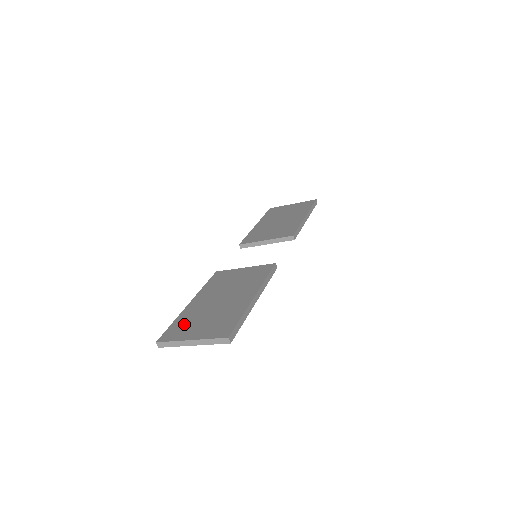
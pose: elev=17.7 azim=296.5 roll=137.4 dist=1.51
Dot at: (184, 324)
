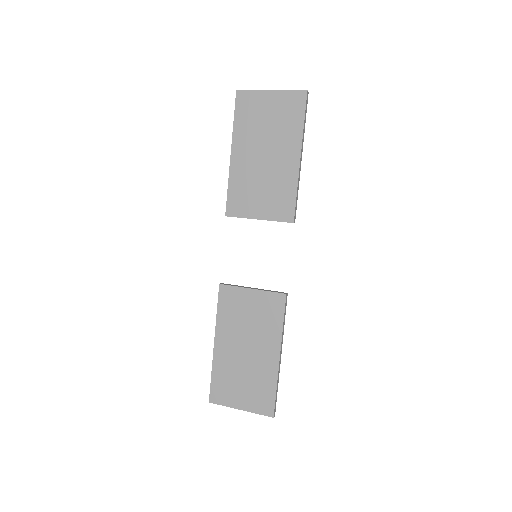
Dot at: (224, 383)
